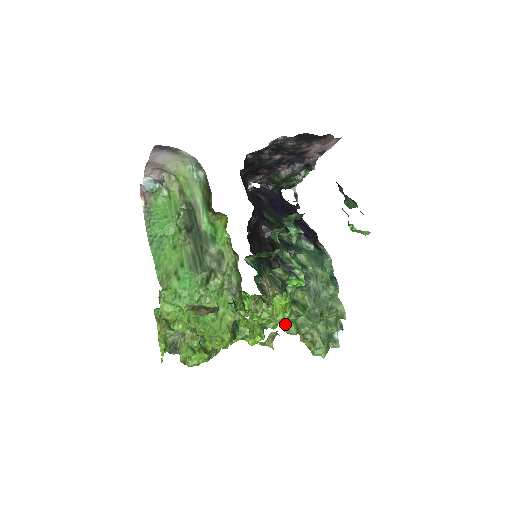
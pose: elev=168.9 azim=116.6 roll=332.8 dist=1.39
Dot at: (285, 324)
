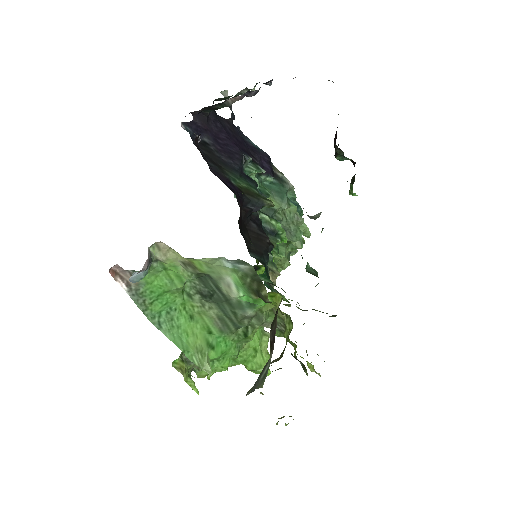
Dot at: occluded
